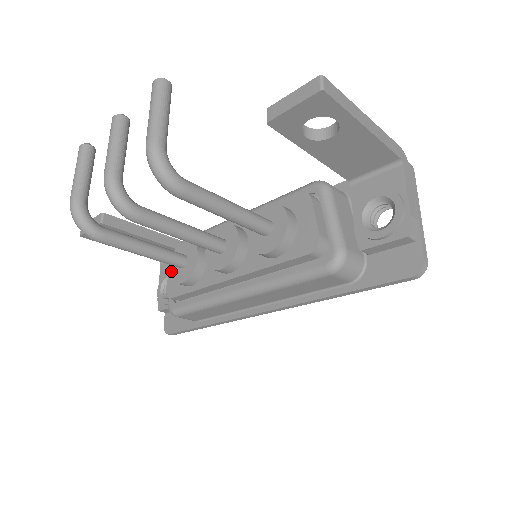
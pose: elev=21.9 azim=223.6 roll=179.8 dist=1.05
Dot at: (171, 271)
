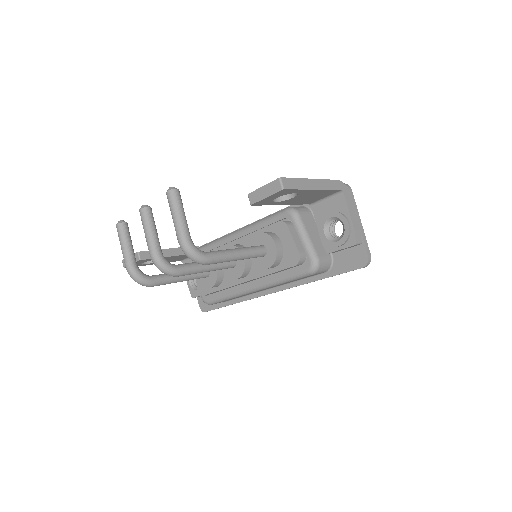
Dot at: (199, 279)
